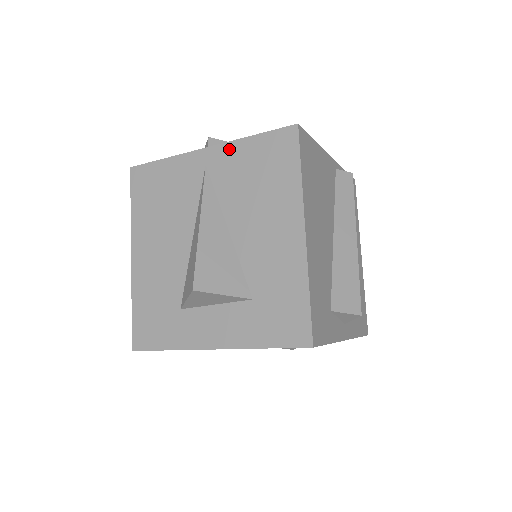
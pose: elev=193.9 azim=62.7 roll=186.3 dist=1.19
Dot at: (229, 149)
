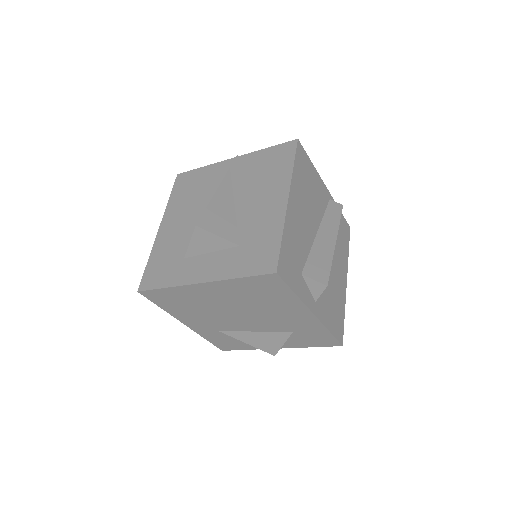
Dot at: (248, 157)
